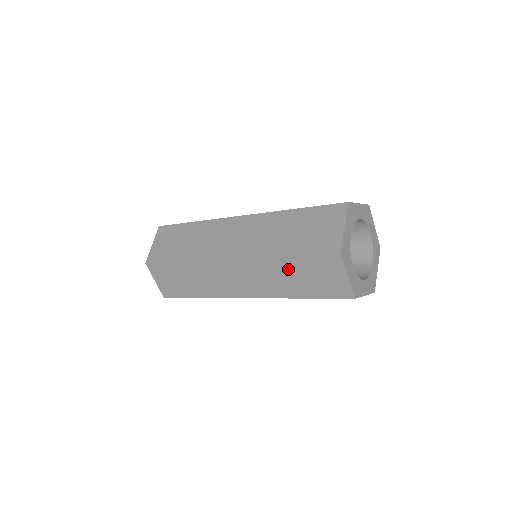
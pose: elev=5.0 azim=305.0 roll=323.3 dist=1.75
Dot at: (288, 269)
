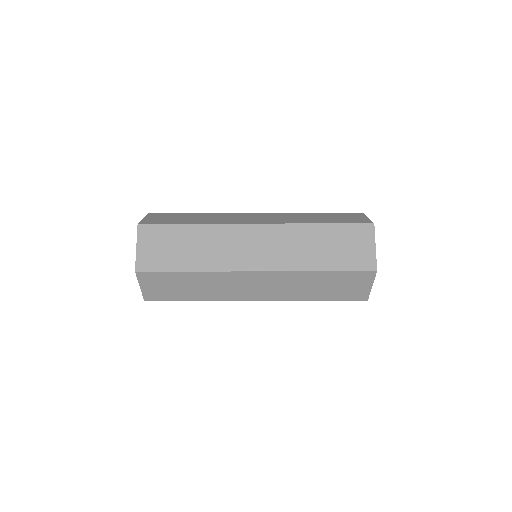
Dot at: occluded
